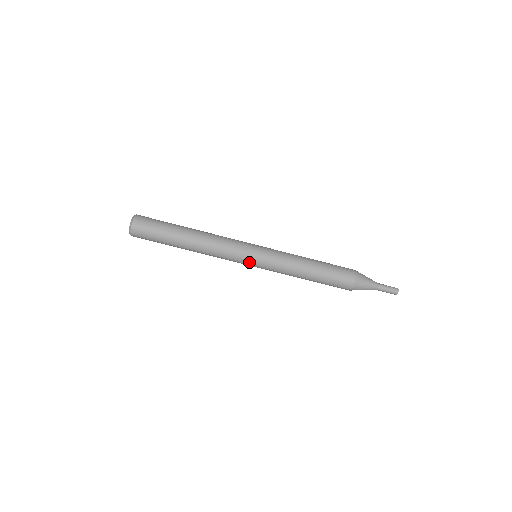
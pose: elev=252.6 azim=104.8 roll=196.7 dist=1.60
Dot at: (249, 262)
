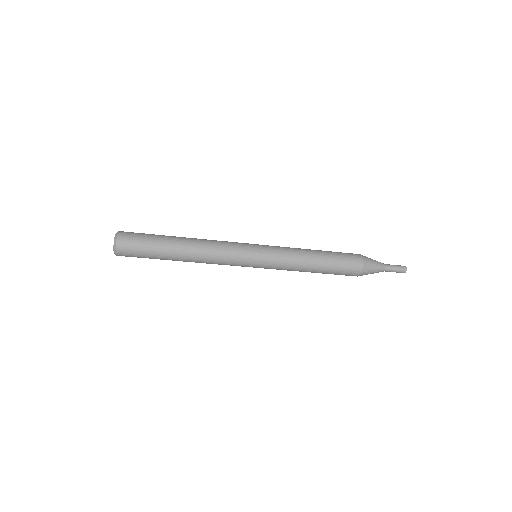
Dot at: (249, 266)
